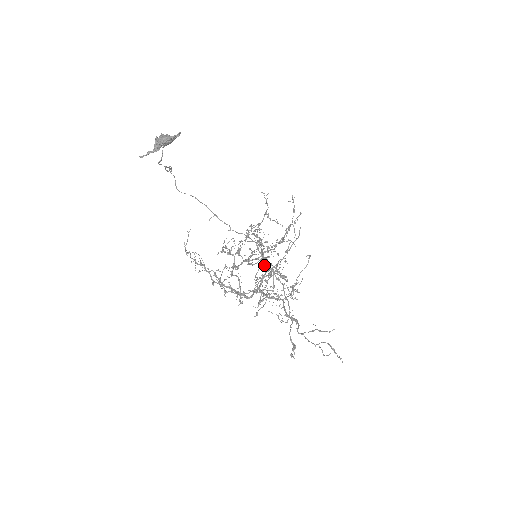
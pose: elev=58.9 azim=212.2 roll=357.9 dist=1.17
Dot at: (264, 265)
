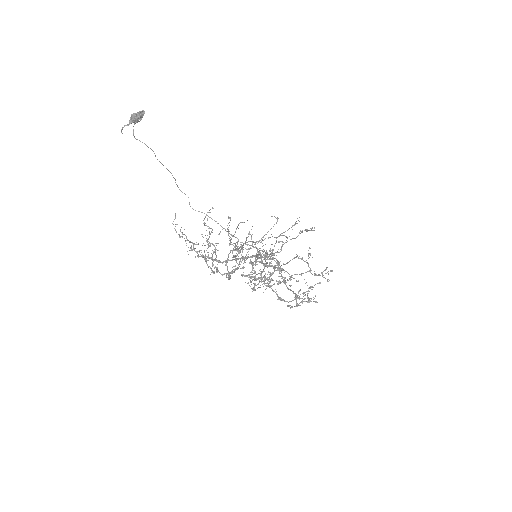
Dot at: (257, 256)
